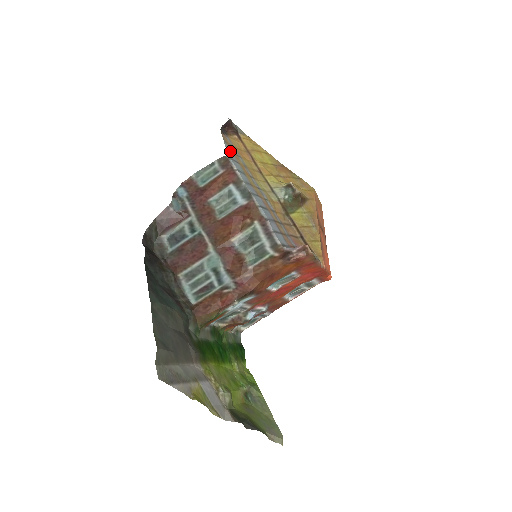
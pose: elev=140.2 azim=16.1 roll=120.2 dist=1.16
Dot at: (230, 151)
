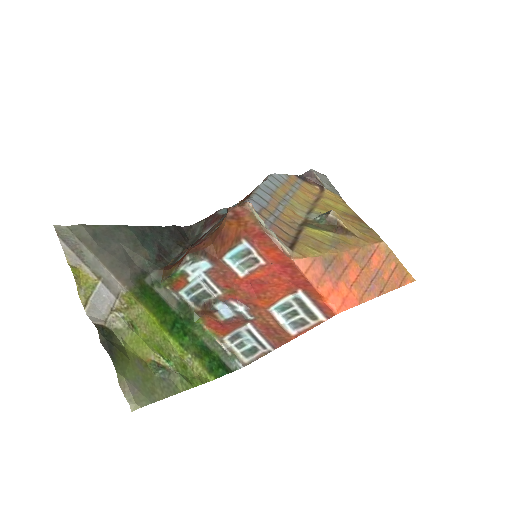
Dot at: (284, 179)
